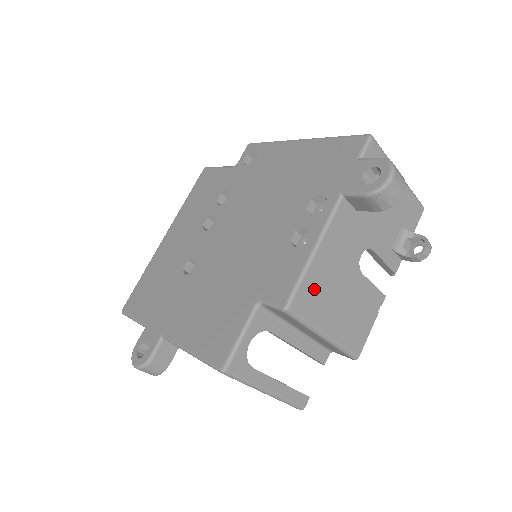
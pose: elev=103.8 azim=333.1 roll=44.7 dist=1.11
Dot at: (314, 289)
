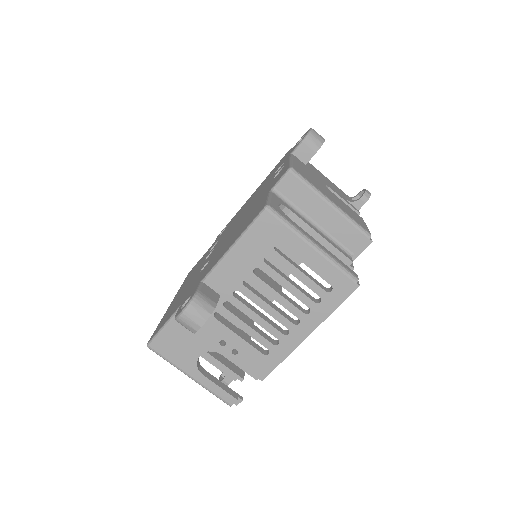
Dot at: (304, 174)
